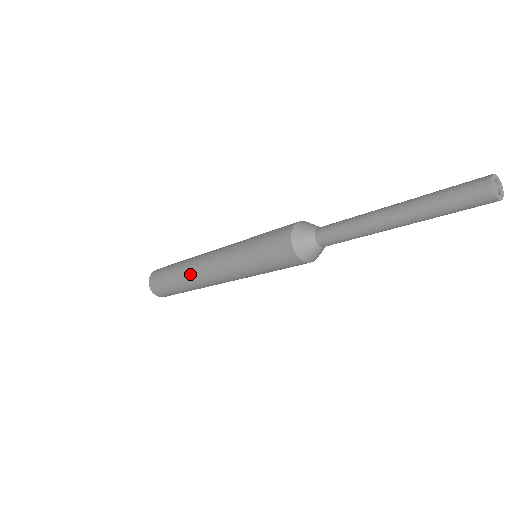
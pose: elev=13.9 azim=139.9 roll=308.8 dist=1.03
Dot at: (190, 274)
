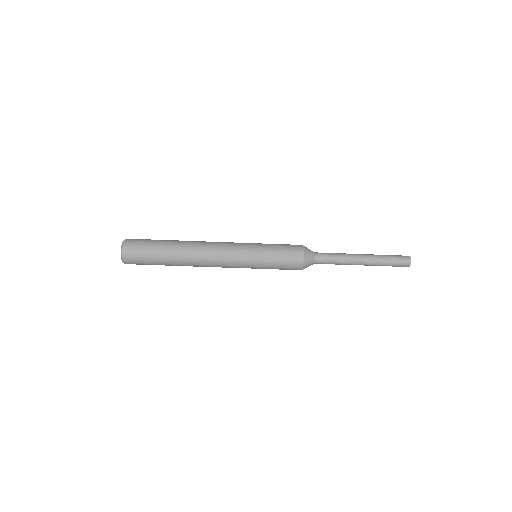
Dot at: (193, 242)
